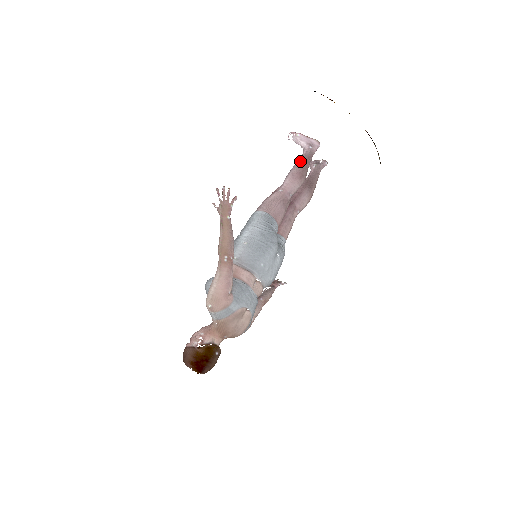
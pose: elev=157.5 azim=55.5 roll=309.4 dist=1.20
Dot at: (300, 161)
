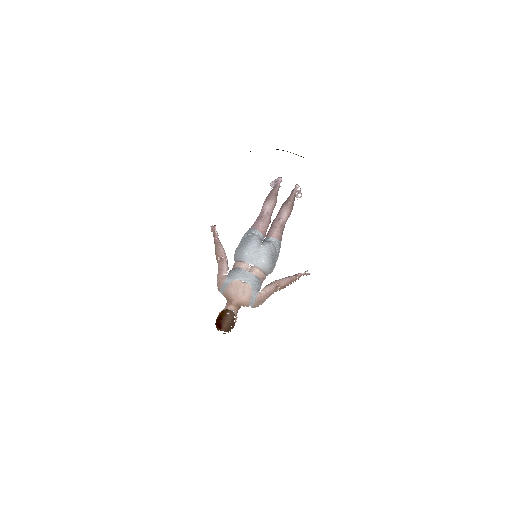
Dot at: (269, 193)
